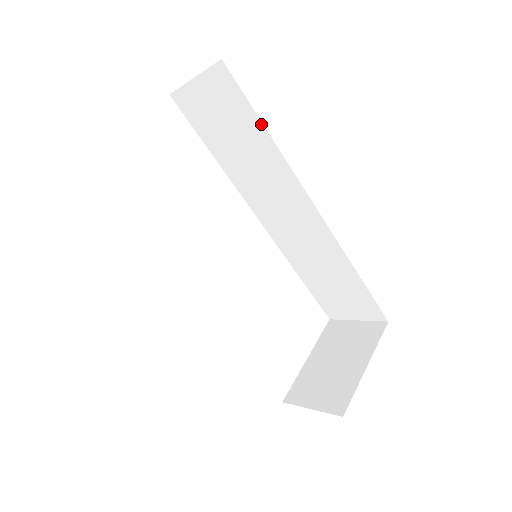
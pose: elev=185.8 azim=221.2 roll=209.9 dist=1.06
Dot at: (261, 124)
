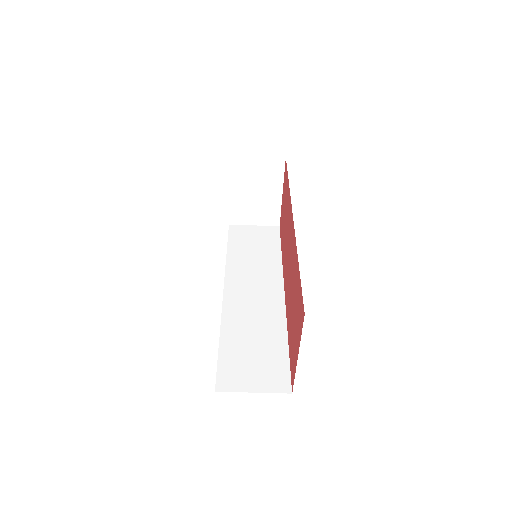
Dot at: (280, 249)
